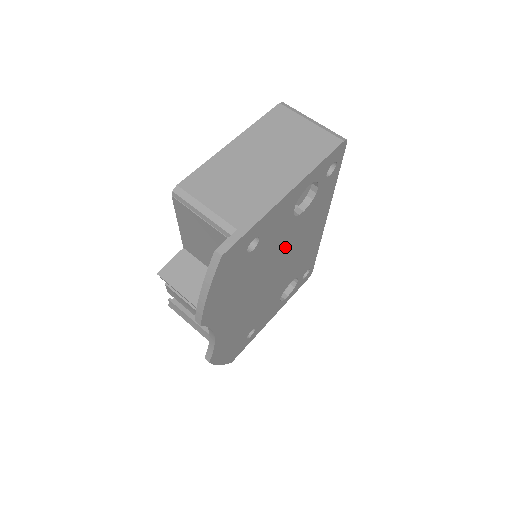
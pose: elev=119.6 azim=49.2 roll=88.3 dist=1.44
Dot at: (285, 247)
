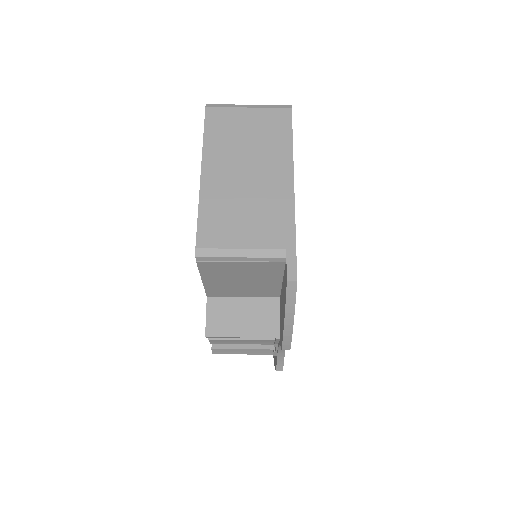
Dot at: occluded
